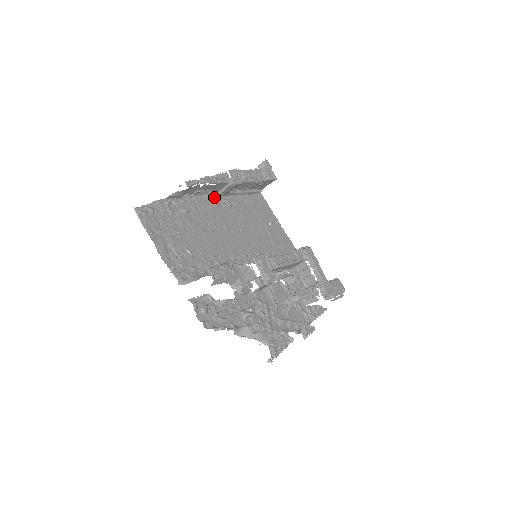
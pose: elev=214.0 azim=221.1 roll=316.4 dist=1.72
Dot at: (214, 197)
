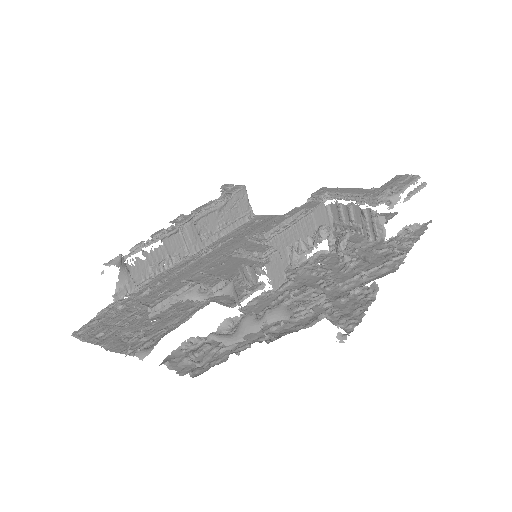
Dot at: (186, 259)
